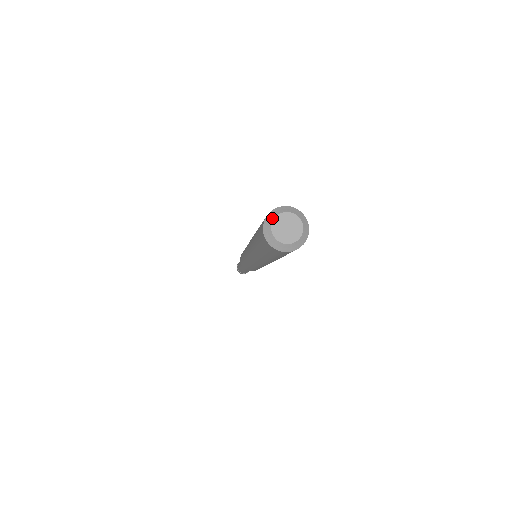
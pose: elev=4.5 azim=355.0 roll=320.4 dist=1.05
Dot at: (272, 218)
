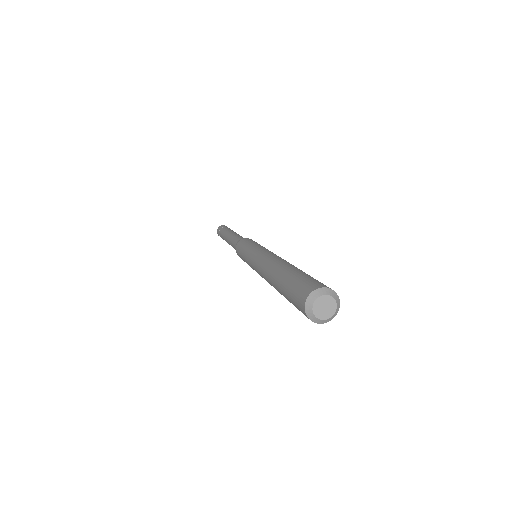
Dot at: (319, 295)
